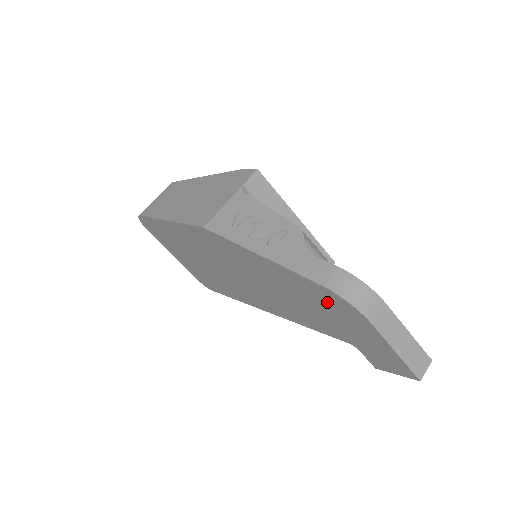
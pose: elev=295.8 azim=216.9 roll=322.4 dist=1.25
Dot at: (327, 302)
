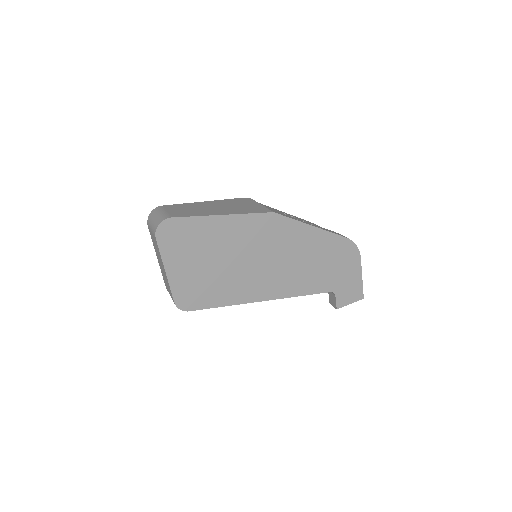
Dot at: (341, 253)
